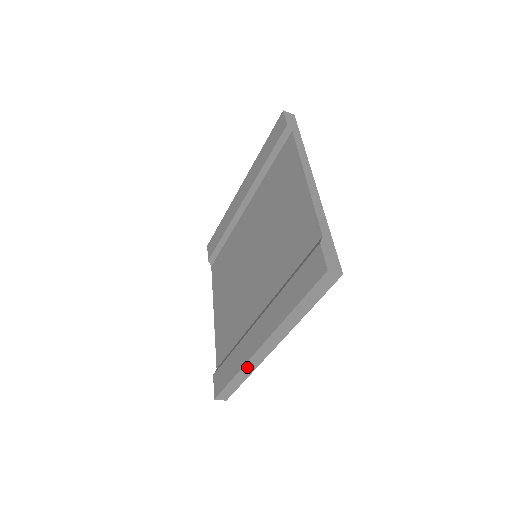
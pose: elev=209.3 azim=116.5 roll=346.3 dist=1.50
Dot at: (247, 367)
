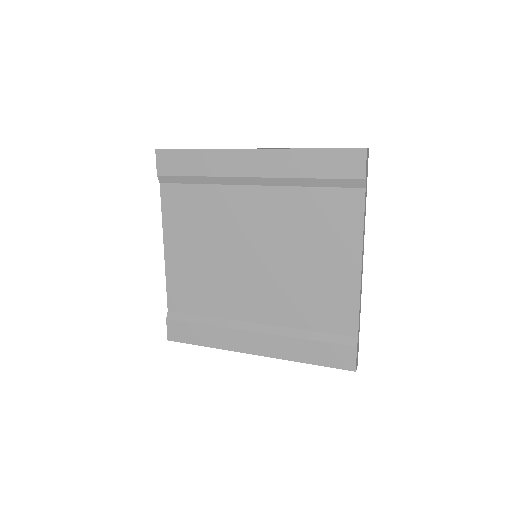
Dot at: (225, 348)
